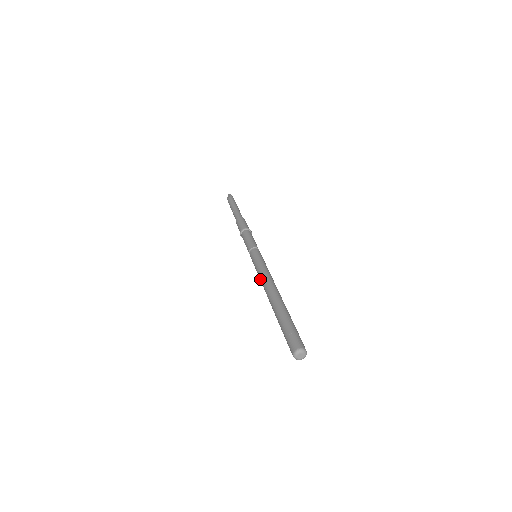
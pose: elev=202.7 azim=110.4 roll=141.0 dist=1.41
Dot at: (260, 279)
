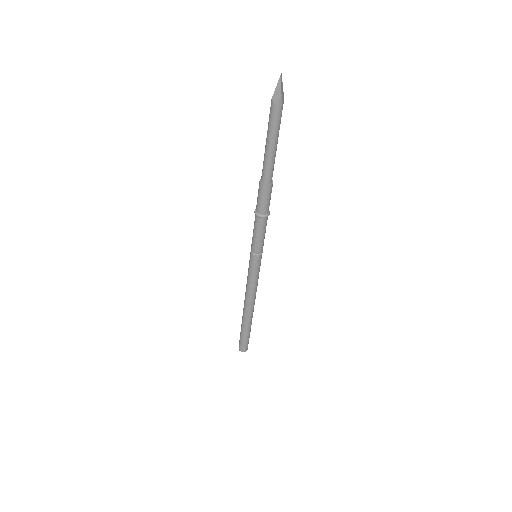
Dot at: (246, 287)
